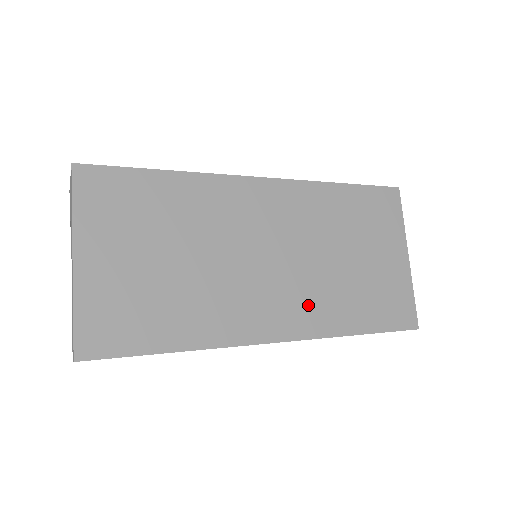
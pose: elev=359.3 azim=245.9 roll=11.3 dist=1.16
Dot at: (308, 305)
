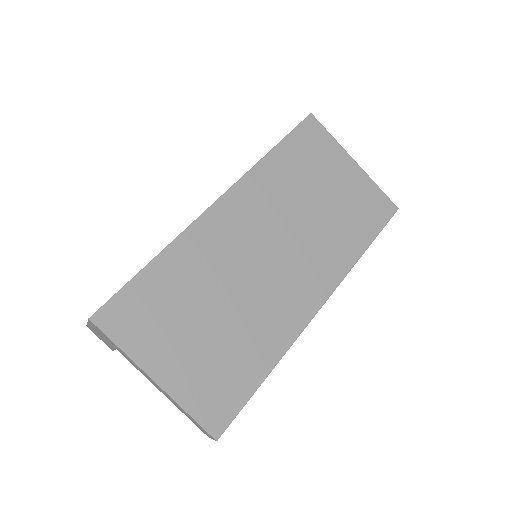
Dot at: (321, 262)
